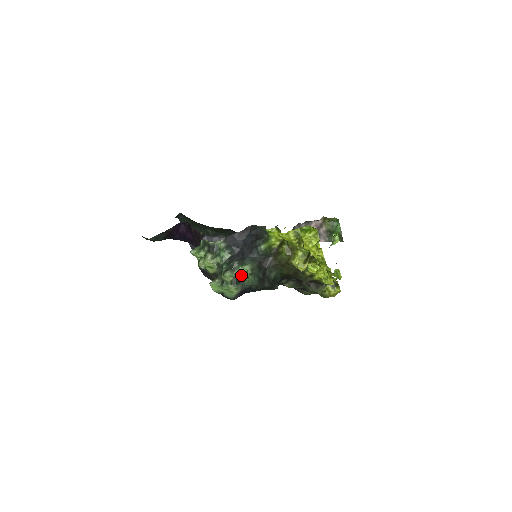
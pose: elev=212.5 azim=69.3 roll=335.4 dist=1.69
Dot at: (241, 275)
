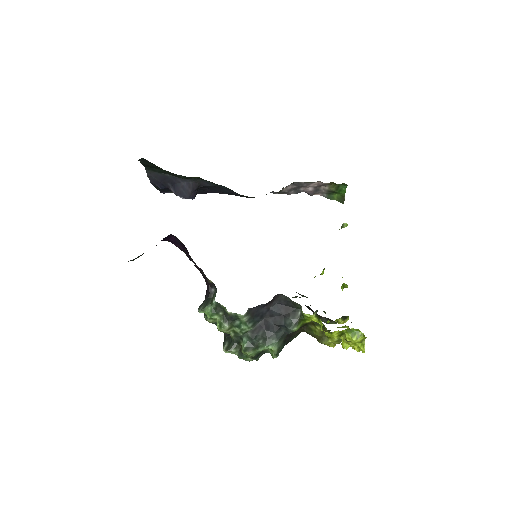
Dot at: (264, 350)
